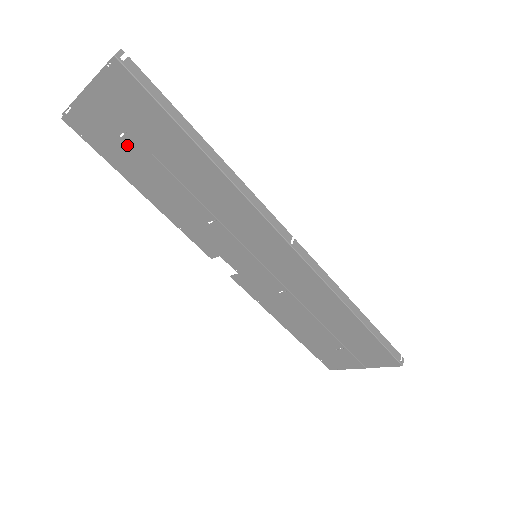
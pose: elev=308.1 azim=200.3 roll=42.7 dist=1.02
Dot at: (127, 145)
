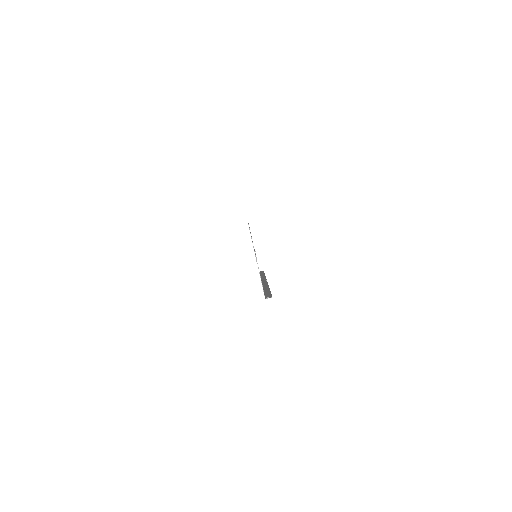
Dot at: occluded
